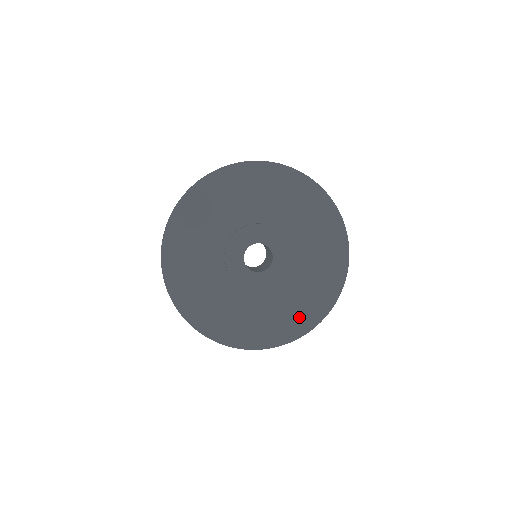
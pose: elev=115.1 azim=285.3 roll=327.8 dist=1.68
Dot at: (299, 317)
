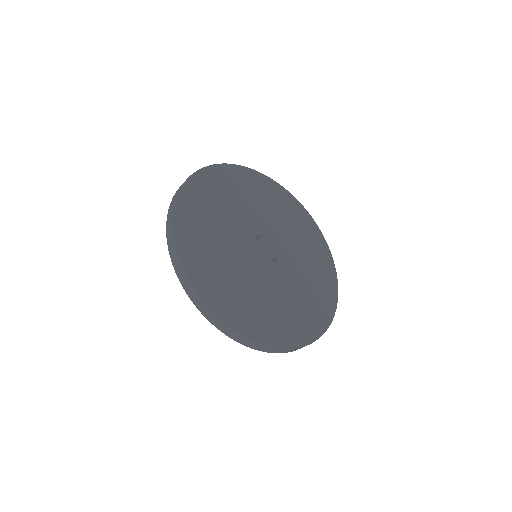
Dot at: (324, 282)
